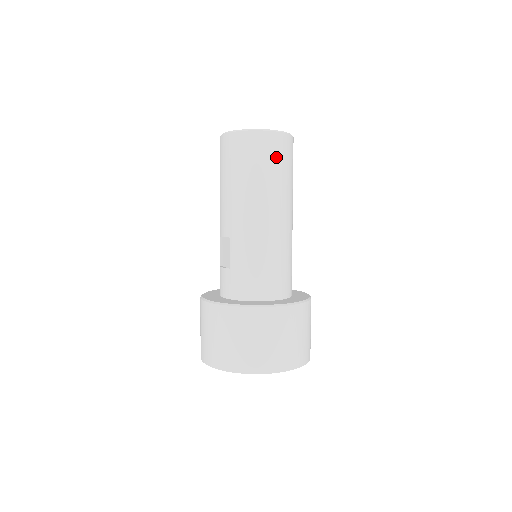
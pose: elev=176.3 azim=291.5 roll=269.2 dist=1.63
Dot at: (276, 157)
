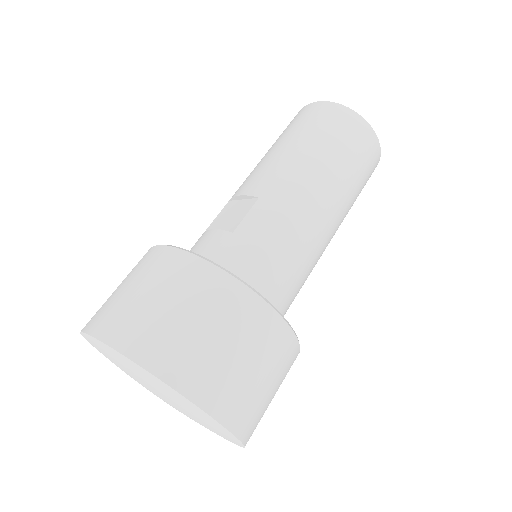
Dot at: (365, 161)
